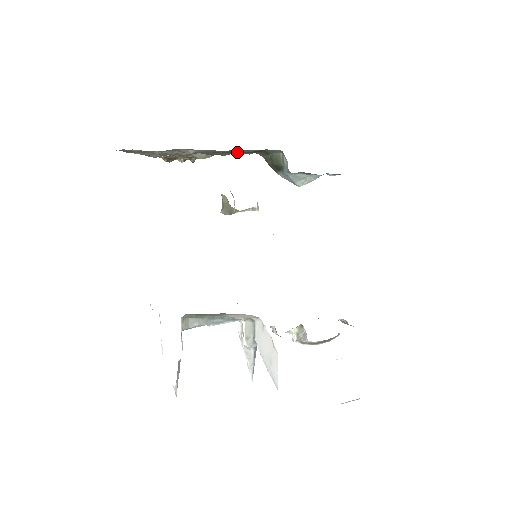
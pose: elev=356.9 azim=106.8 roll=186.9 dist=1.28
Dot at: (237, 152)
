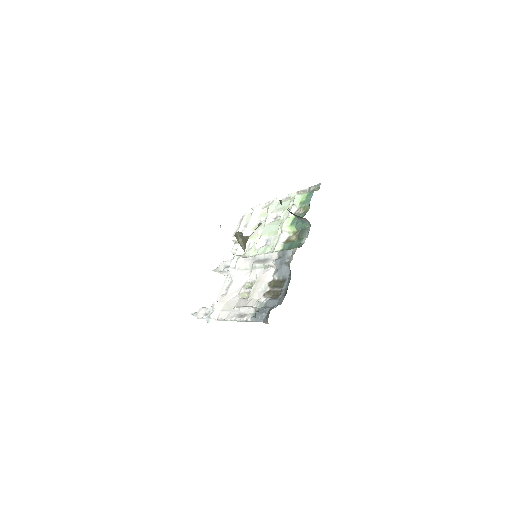
Dot at: occluded
